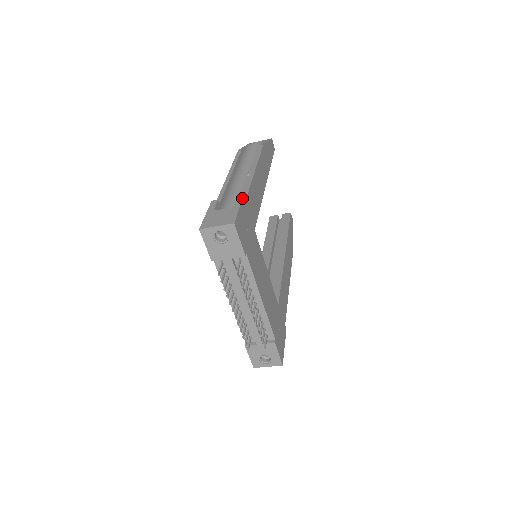
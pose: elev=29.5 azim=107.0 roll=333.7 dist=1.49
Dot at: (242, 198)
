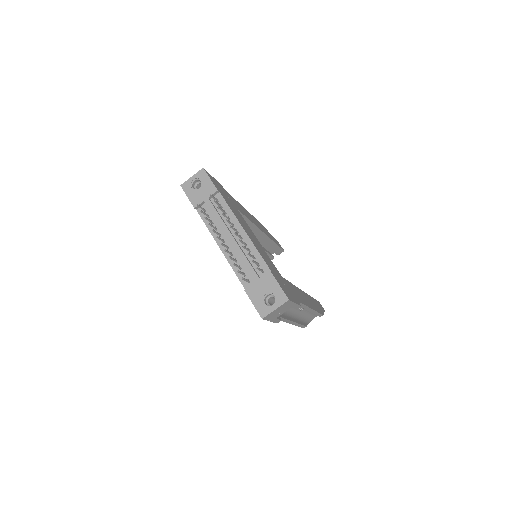
Dot at: (219, 183)
